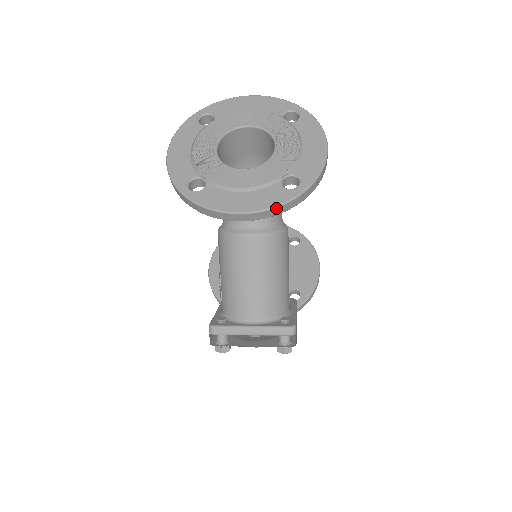
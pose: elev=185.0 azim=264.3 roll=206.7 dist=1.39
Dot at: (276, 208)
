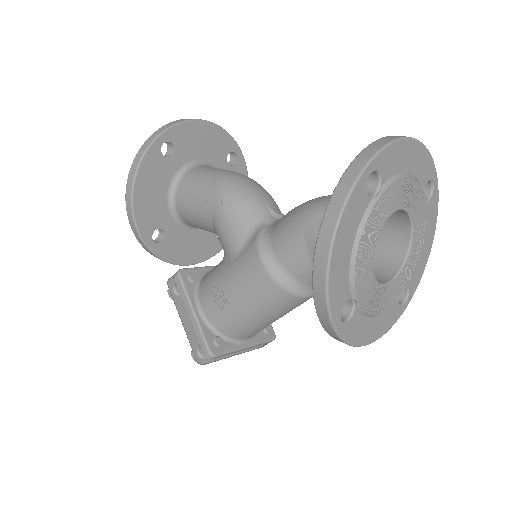
Dot at: (388, 329)
